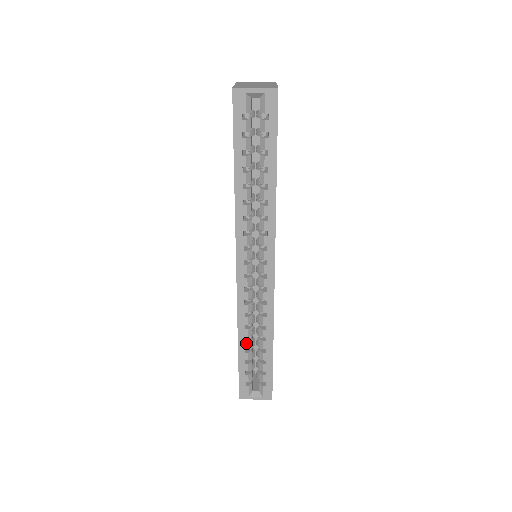
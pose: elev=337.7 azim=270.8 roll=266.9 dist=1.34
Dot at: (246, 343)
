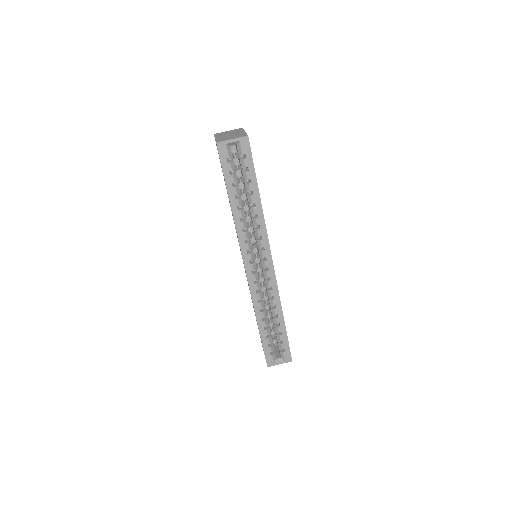
Dot at: (264, 322)
